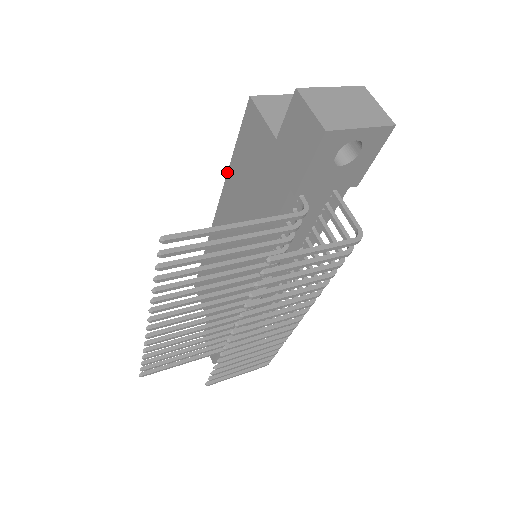
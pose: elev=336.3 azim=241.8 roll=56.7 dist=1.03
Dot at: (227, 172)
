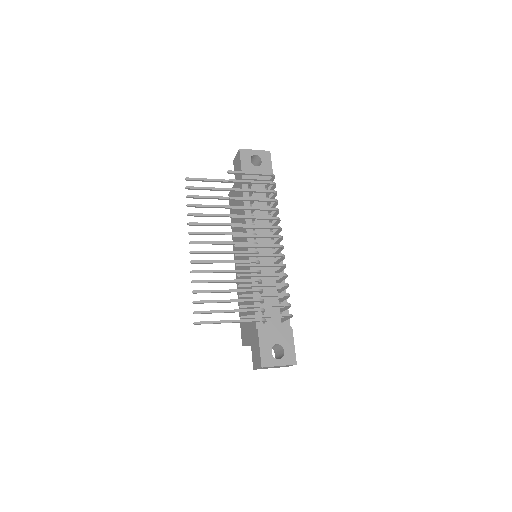
Dot at: (232, 235)
